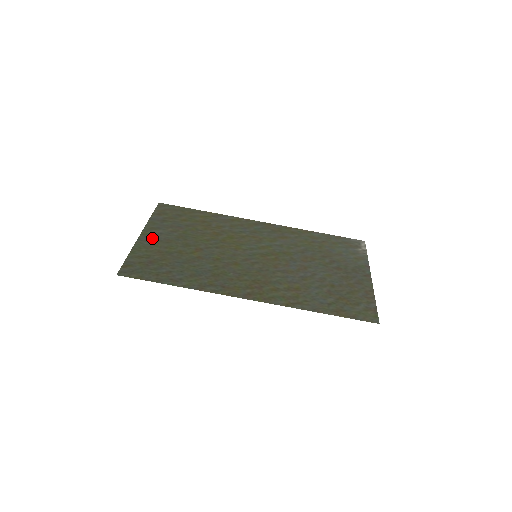
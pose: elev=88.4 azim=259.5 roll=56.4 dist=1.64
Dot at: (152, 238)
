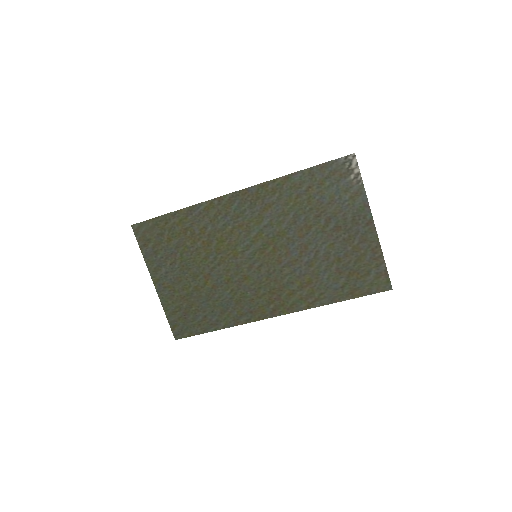
Dot at: (165, 284)
